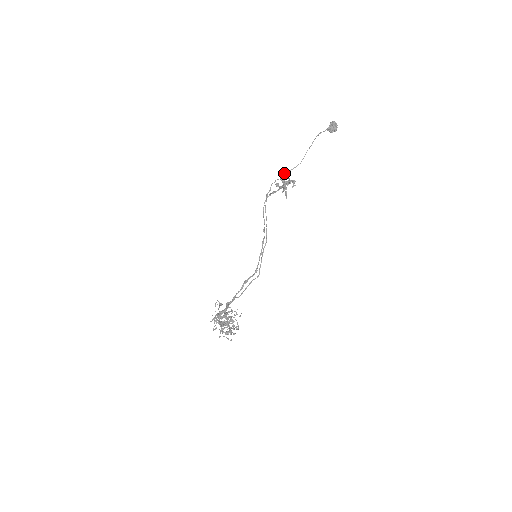
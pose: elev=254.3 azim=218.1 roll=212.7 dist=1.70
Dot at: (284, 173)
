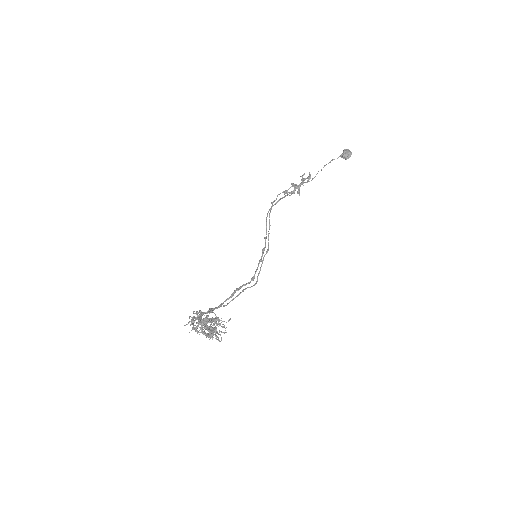
Dot at: occluded
